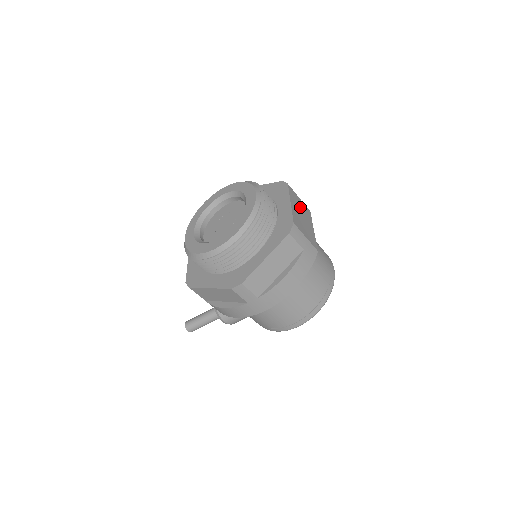
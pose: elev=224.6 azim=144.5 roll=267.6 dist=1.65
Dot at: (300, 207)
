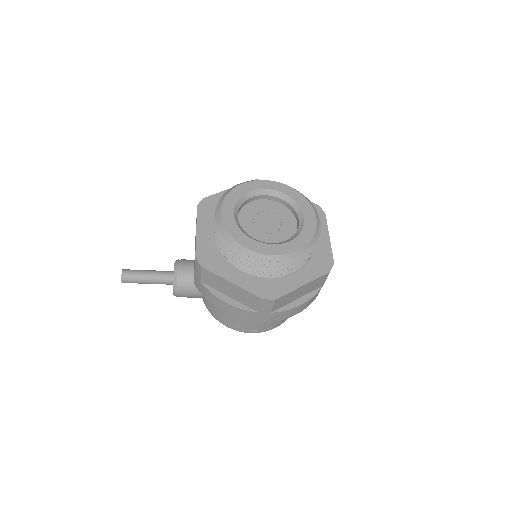
Dot at: occluded
